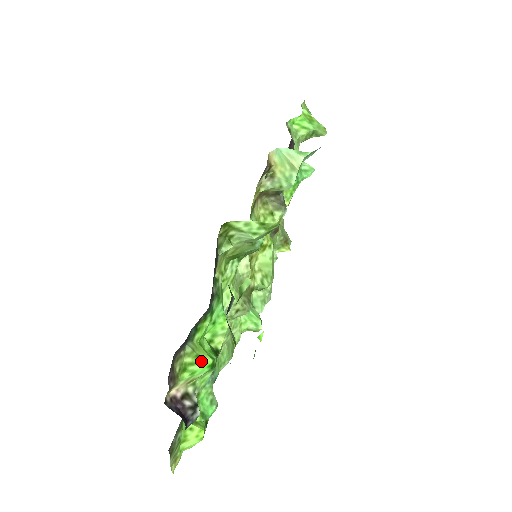
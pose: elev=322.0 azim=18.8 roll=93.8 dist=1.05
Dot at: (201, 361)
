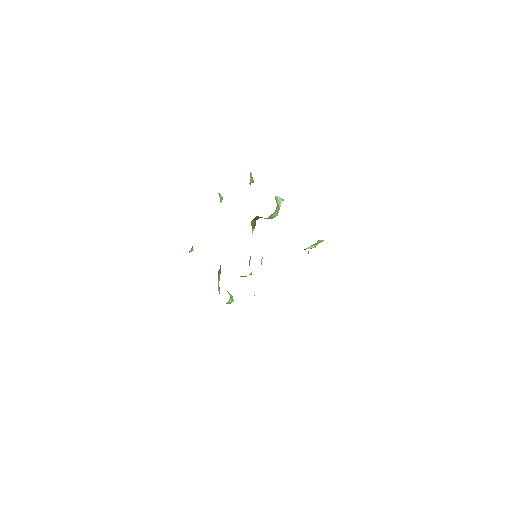
Dot at: occluded
